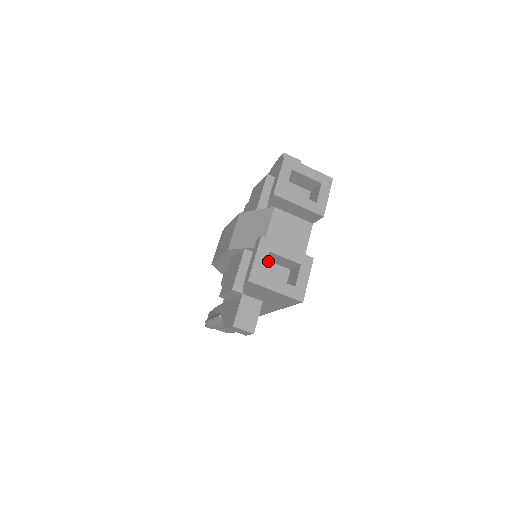
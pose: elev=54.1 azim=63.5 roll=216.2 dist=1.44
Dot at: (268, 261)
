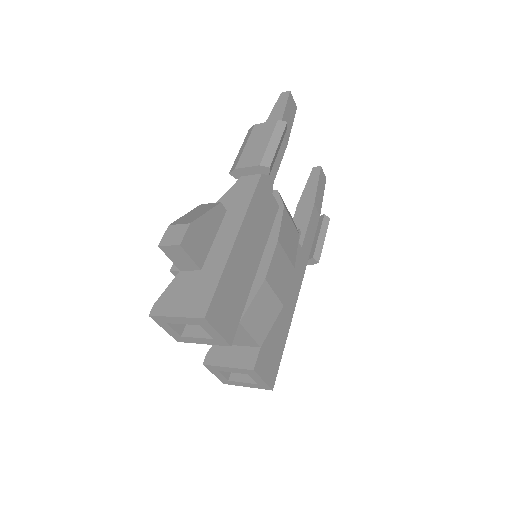
Dot at: occluded
